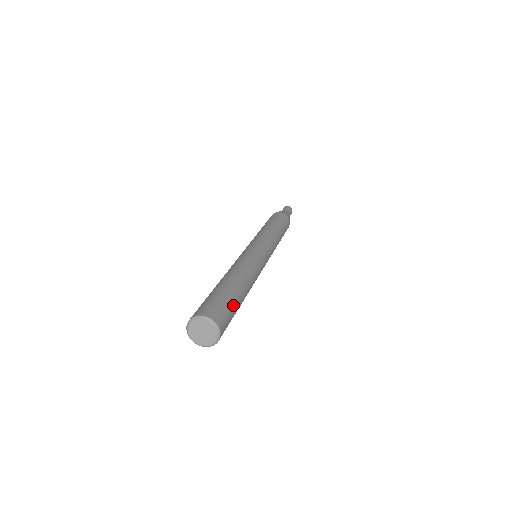
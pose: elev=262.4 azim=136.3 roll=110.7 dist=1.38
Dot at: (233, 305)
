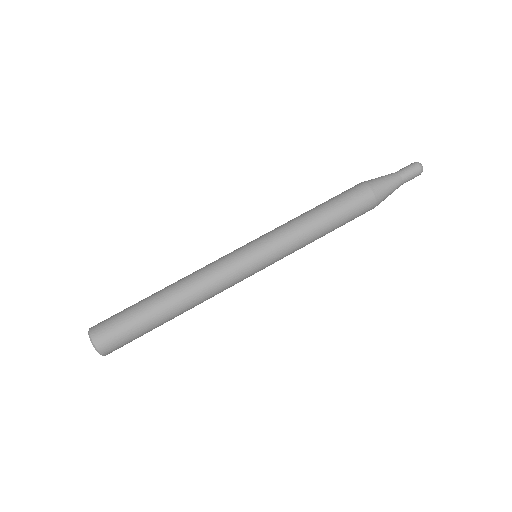
Dot at: (137, 328)
